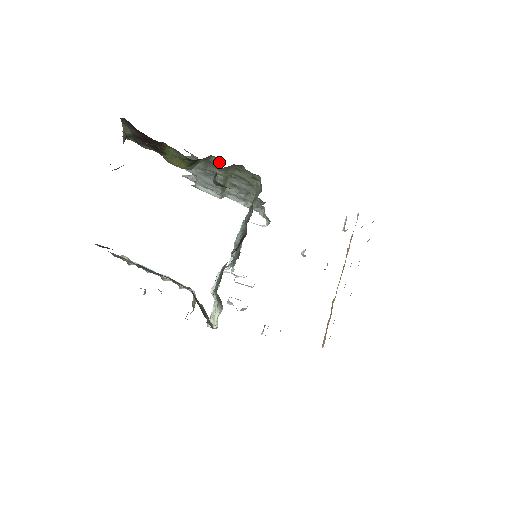
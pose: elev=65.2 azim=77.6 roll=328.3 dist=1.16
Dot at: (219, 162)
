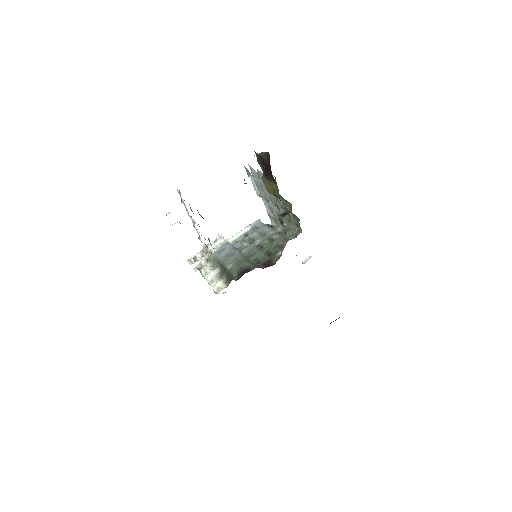
Dot at: (291, 209)
